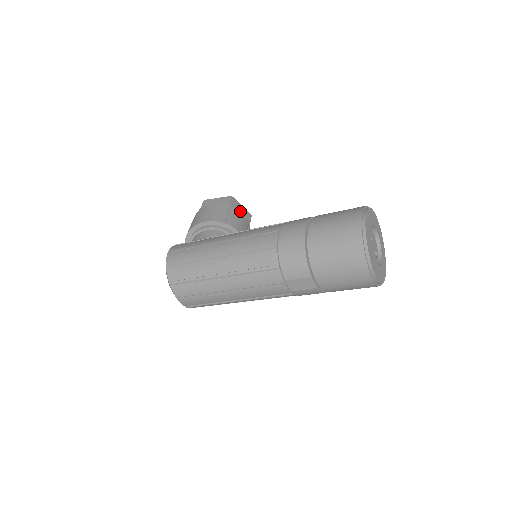
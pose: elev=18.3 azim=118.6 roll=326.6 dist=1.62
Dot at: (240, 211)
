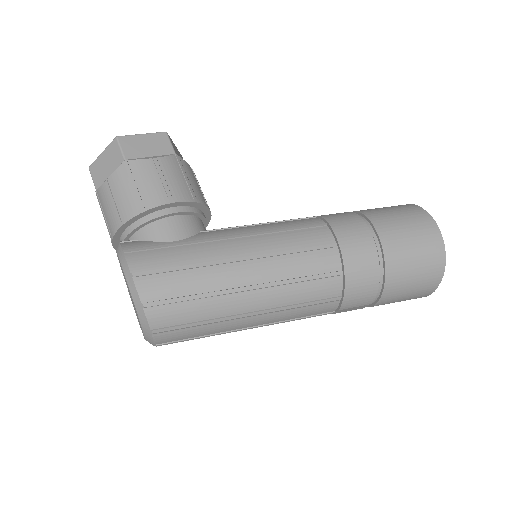
Dot at: occluded
